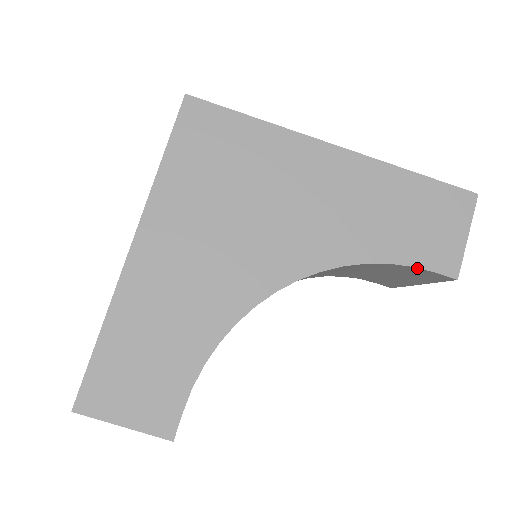
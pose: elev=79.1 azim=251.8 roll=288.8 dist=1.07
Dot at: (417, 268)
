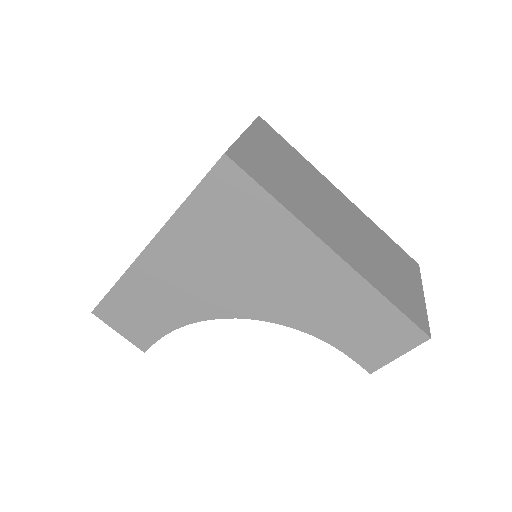
Dot at: (346, 353)
